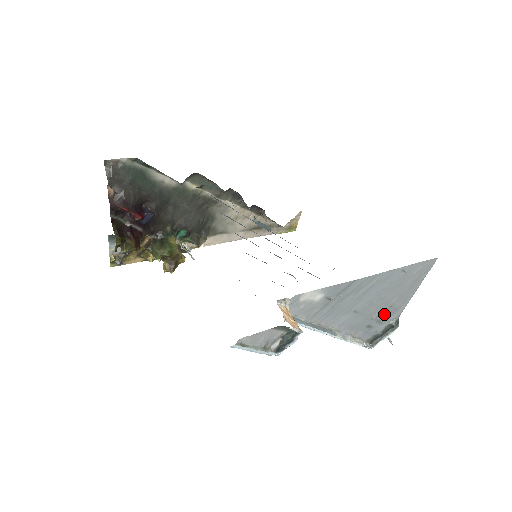
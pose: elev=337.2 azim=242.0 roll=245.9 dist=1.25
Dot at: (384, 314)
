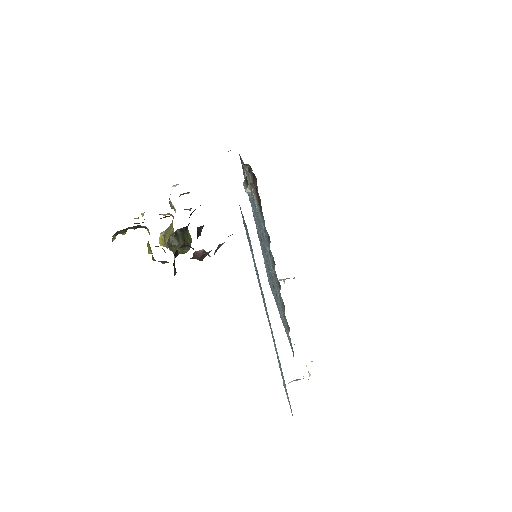
Dot at: occluded
